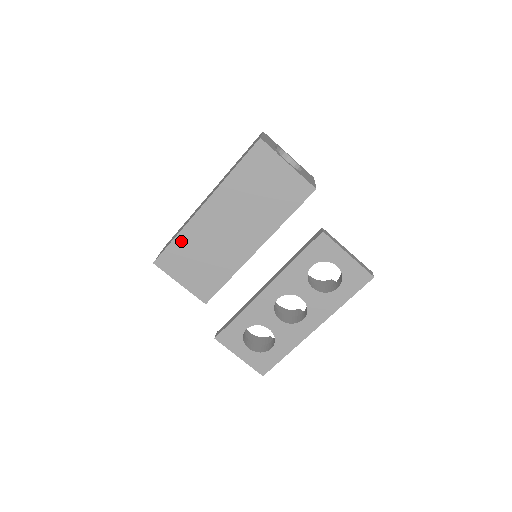
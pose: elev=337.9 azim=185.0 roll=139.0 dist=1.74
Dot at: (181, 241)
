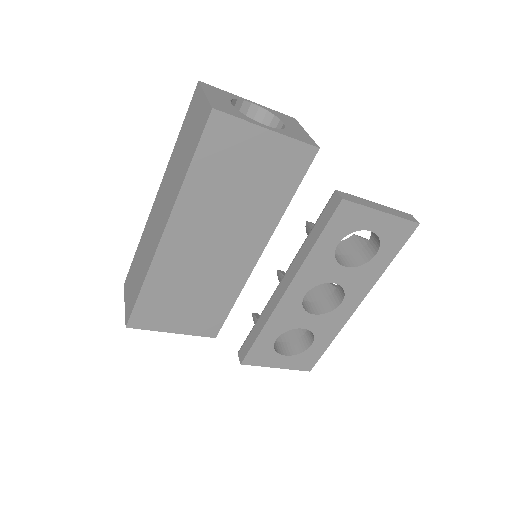
Dot at: (152, 289)
